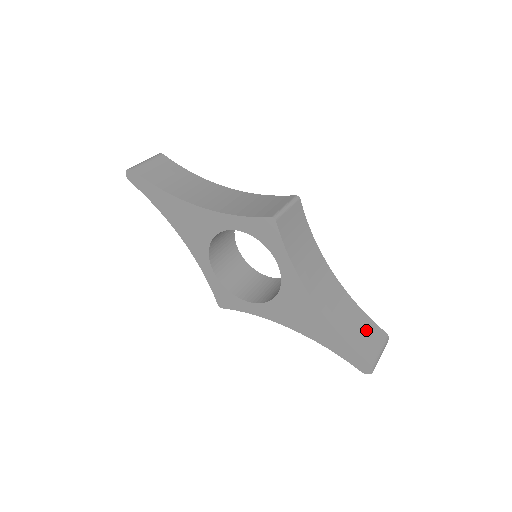
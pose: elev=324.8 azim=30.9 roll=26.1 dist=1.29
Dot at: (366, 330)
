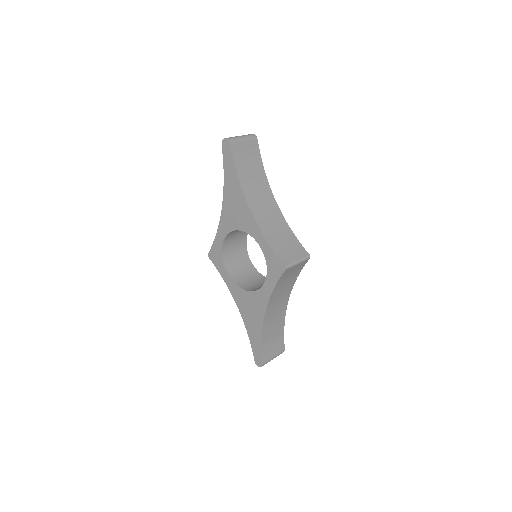
Dot at: (276, 343)
